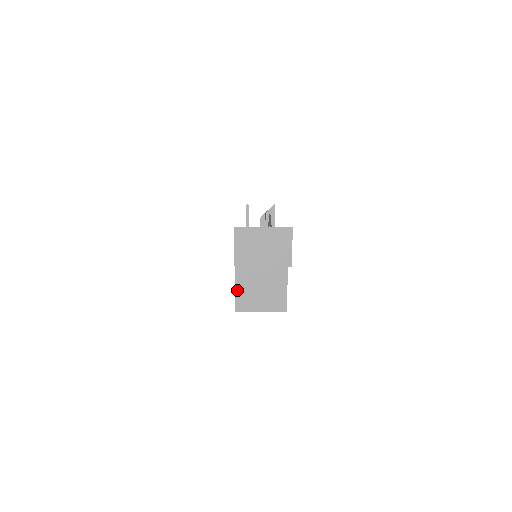
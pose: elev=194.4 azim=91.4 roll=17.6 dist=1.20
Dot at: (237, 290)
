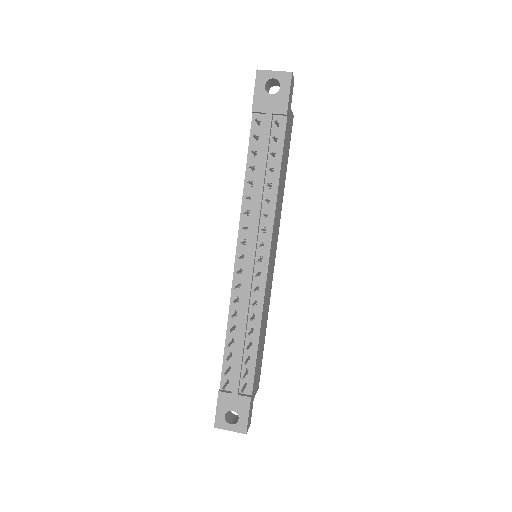
Dot at: occluded
